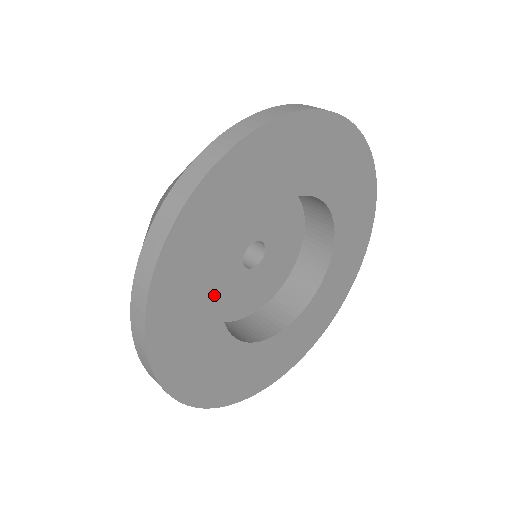
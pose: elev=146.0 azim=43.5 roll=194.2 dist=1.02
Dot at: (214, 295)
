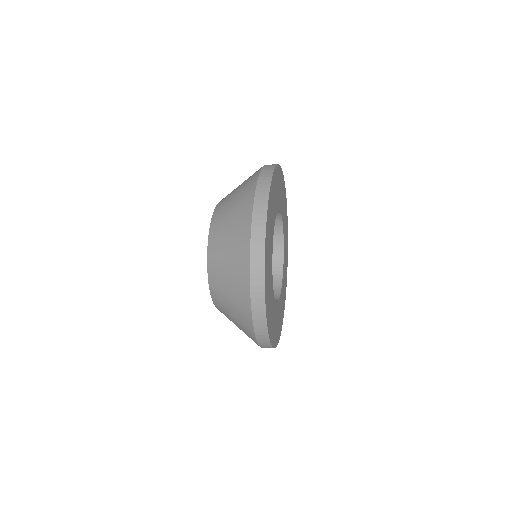
Dot at: (271, 273)
